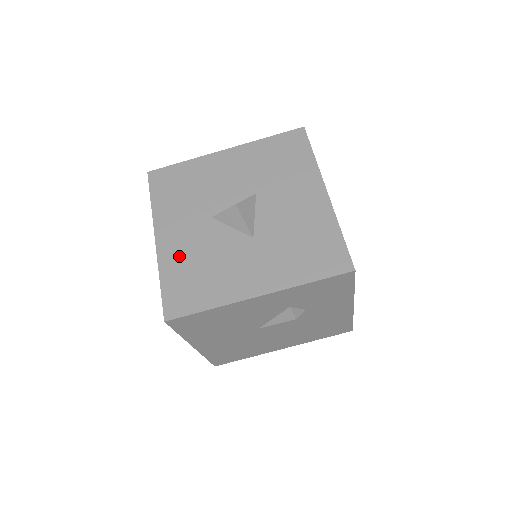
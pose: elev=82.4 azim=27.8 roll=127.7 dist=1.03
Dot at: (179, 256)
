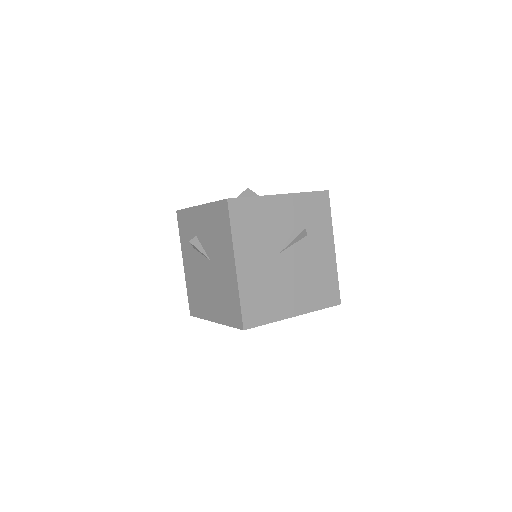
Dot at: occluded
